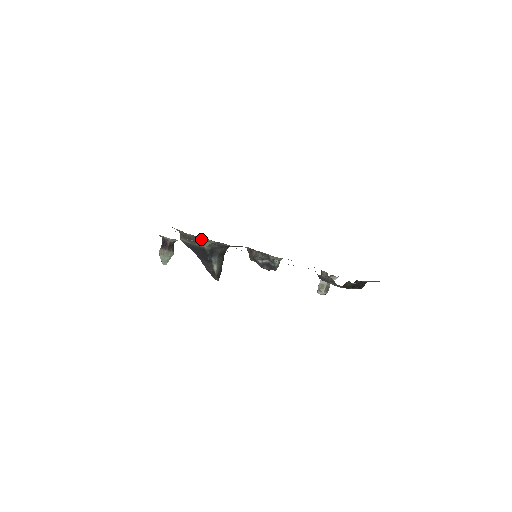
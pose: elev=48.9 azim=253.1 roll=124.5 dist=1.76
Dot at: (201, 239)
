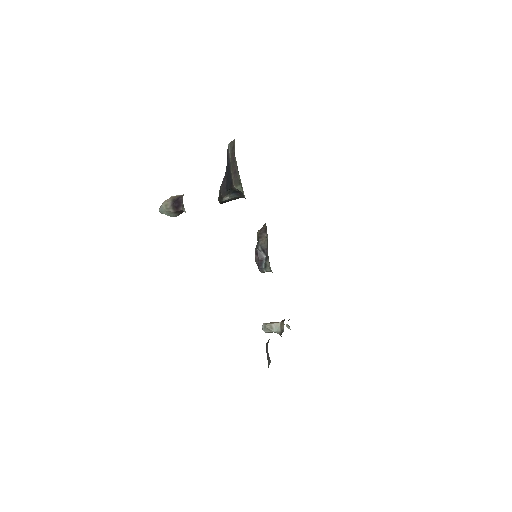
Dot at: (239, 178)
